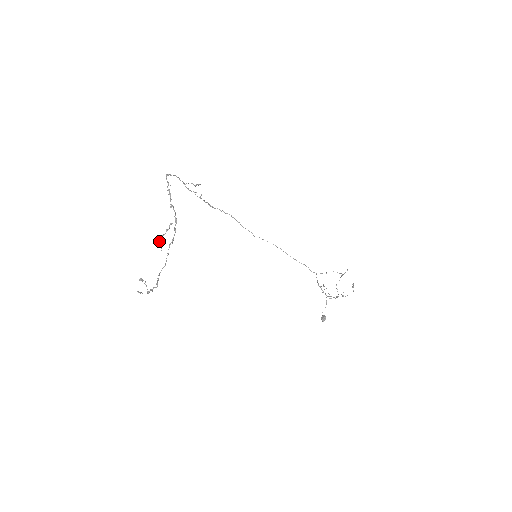
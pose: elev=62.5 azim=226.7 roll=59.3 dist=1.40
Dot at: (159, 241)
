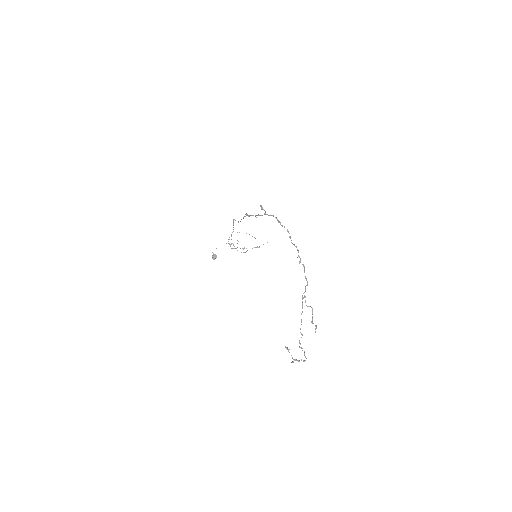
Dot at: (312, 322)
